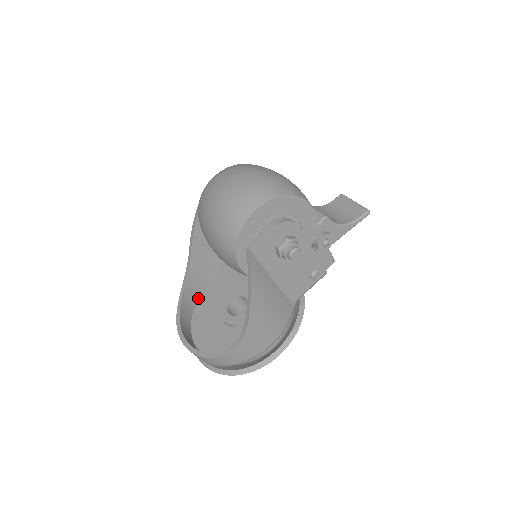
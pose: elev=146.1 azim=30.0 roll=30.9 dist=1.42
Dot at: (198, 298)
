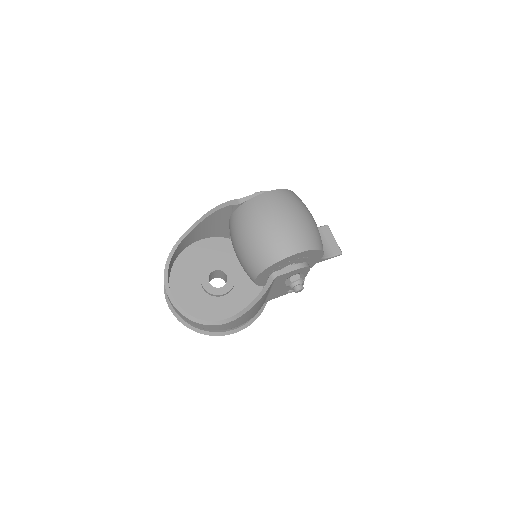
Dot at: (182, 250)
